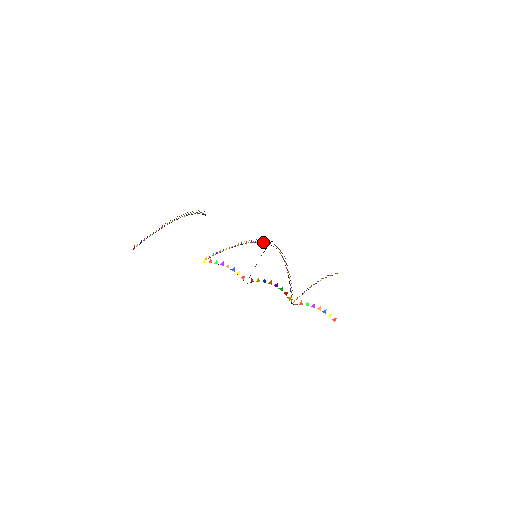
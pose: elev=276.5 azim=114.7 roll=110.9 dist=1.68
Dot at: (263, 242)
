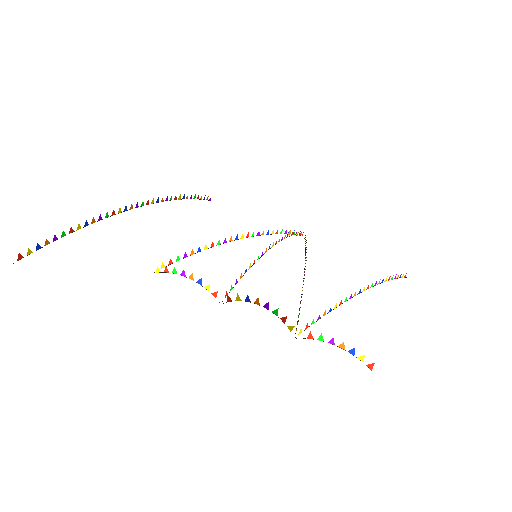
Dot at: (285, 233)
